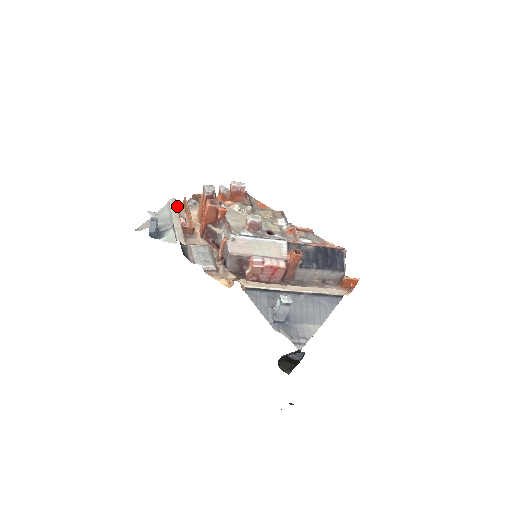
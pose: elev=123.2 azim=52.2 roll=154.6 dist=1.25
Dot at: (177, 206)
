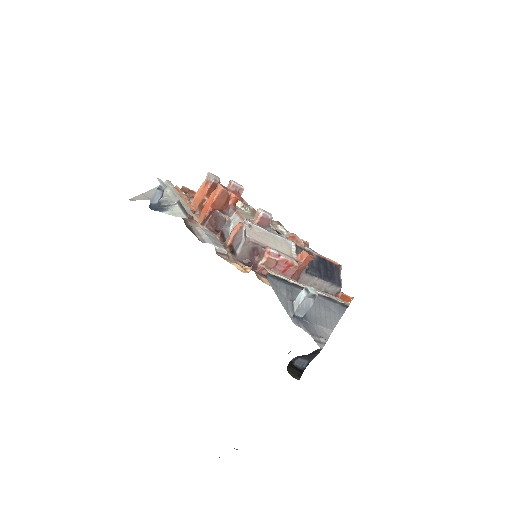
Dot at: occluded
